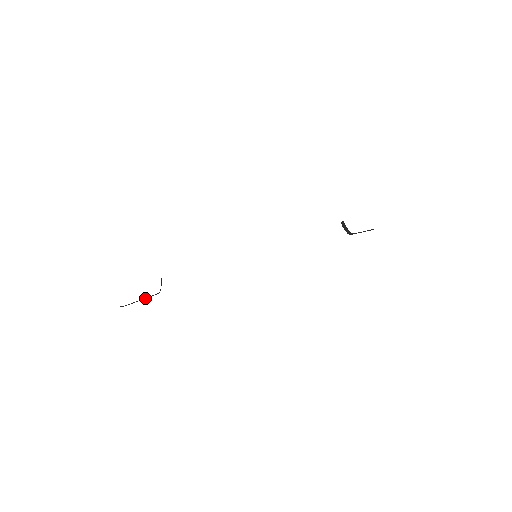
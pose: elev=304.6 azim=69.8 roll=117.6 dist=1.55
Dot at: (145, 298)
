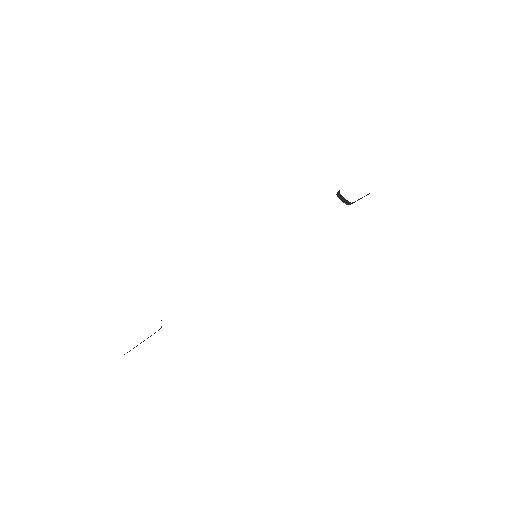
Dot at: (147, 338)
